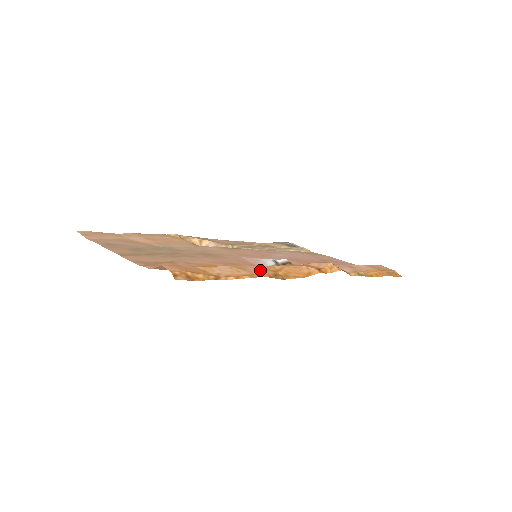
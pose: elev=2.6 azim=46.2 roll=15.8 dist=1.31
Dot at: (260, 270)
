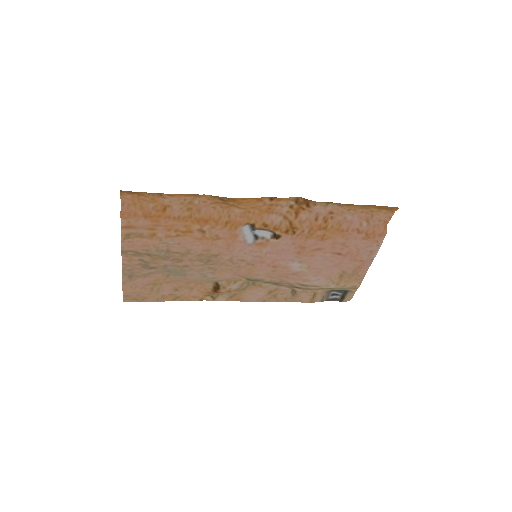
Dot at: (209, 202)
